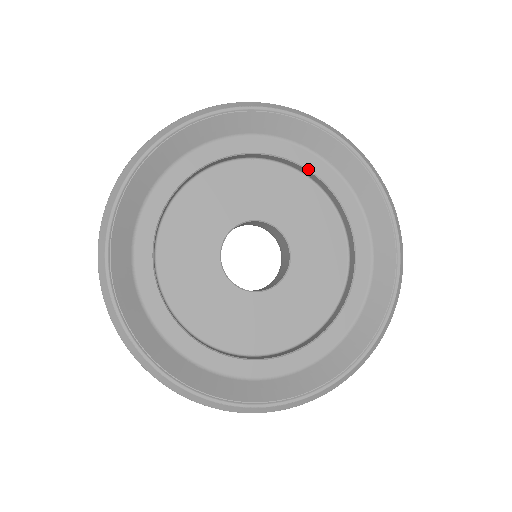
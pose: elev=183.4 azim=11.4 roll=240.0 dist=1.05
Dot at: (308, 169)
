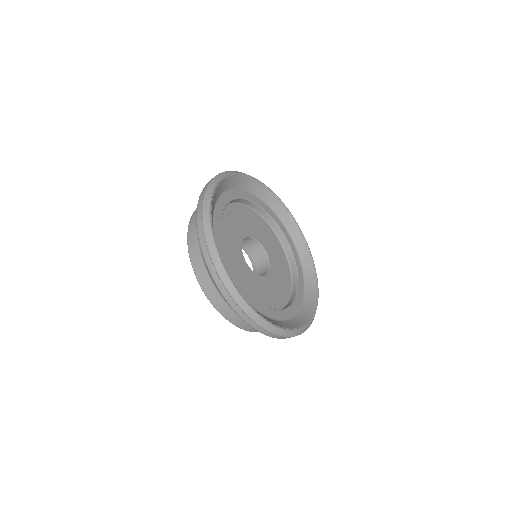
Dot at: (290, 247)
